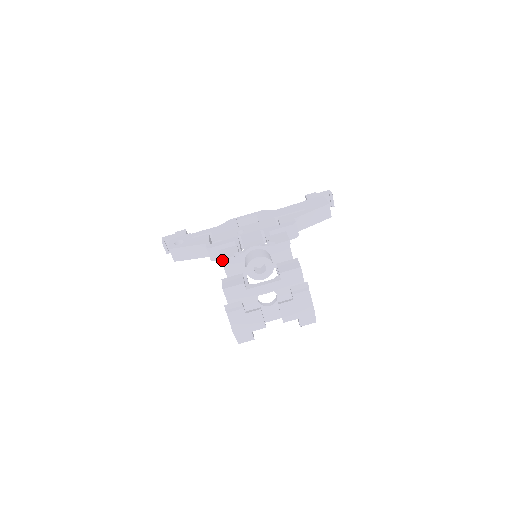
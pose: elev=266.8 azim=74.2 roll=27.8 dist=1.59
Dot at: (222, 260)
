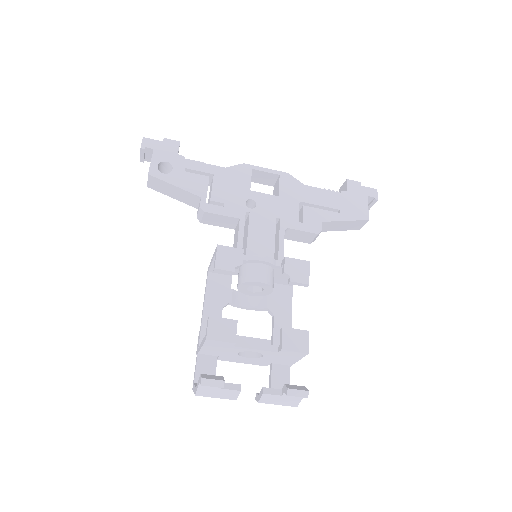
Dot at: (217, 269)
